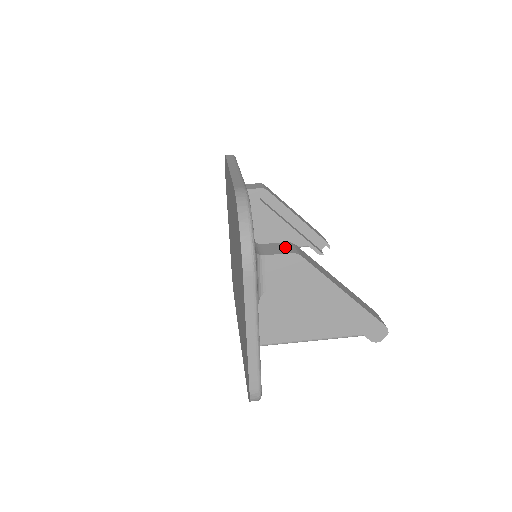
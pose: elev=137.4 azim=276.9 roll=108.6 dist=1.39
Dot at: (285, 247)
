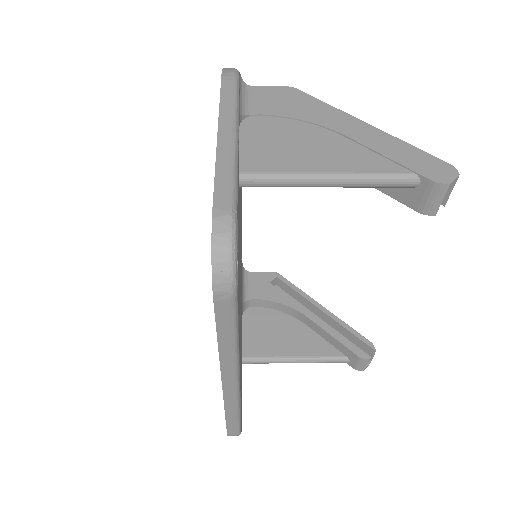
Dot at: occluded
